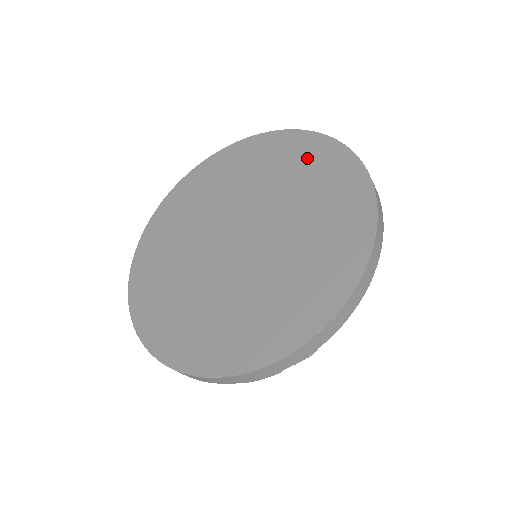
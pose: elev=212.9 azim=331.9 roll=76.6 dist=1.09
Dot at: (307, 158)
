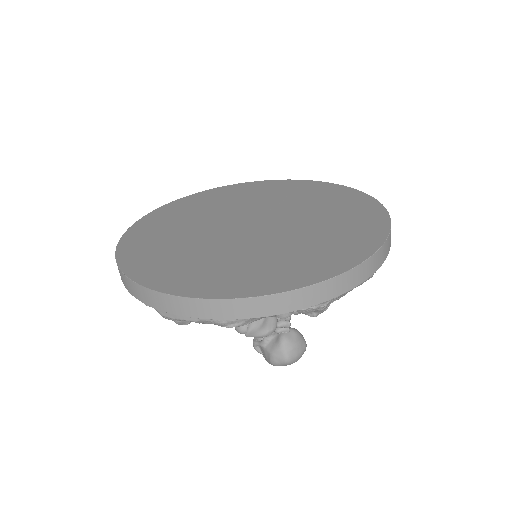
Dot at: (351, 207)
